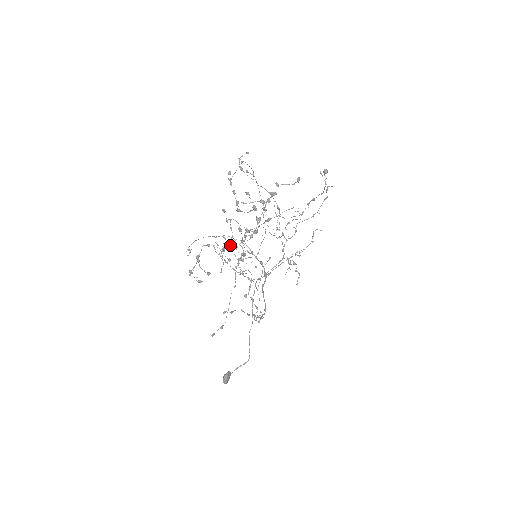
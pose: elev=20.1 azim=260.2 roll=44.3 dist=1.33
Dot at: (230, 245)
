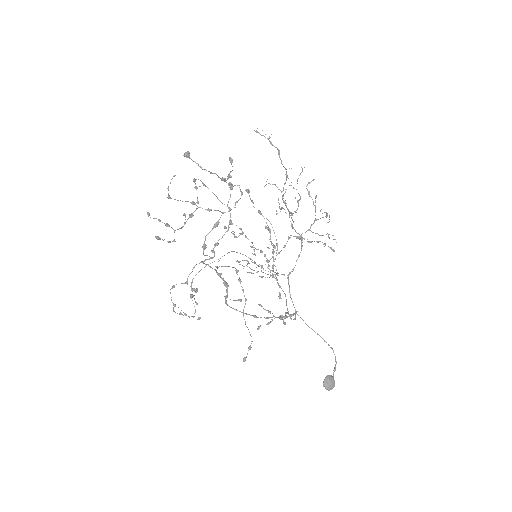
Dot at: occluded
